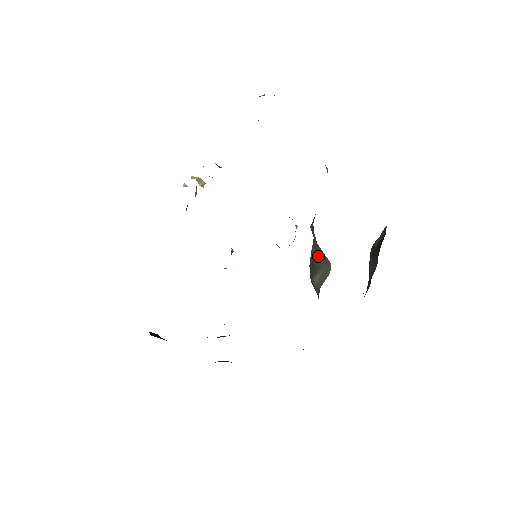
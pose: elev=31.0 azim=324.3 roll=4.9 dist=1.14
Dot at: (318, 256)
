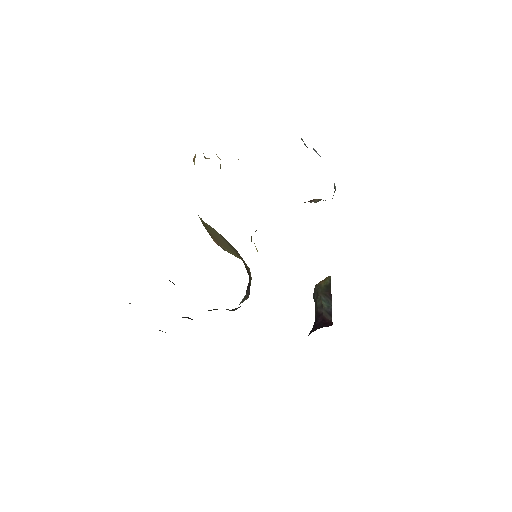
Dot at: occluded
